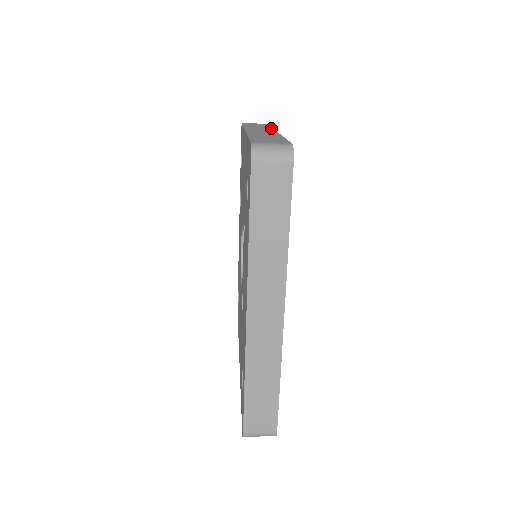
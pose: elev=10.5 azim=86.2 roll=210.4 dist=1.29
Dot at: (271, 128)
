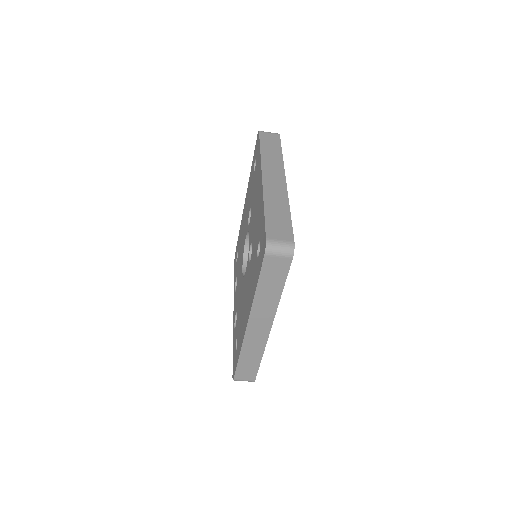
Dot at: occluded
